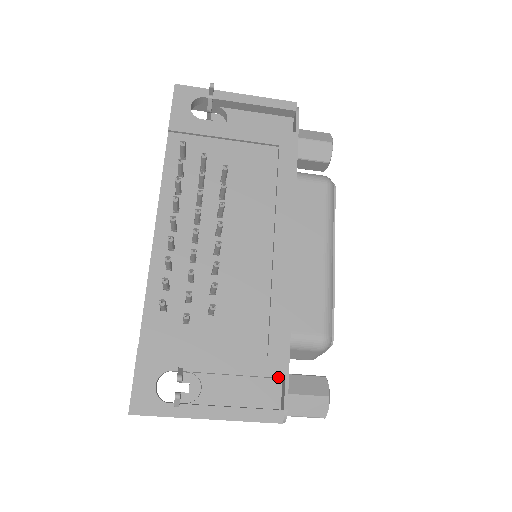
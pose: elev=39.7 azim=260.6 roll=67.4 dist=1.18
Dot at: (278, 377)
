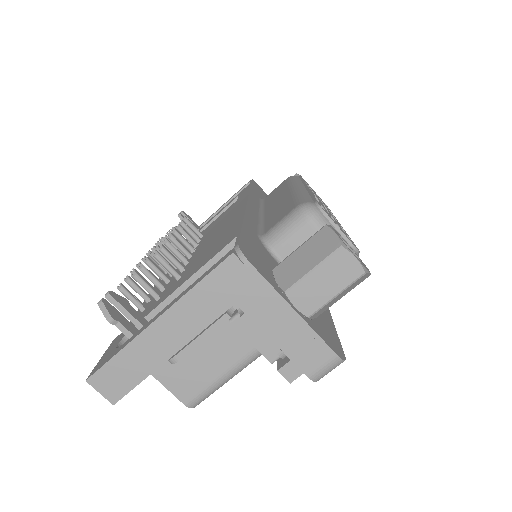
Dot at: (230, 242)
